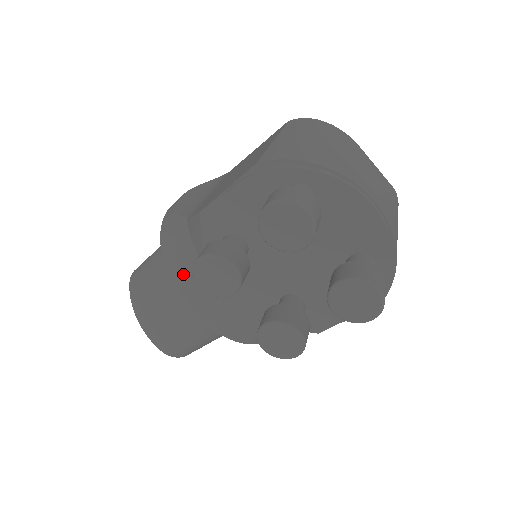
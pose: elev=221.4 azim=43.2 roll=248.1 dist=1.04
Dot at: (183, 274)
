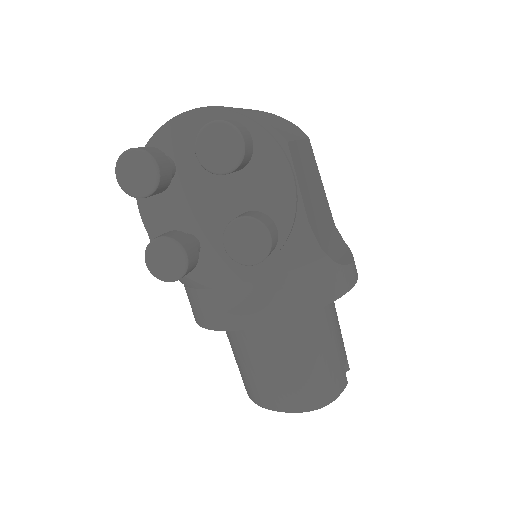
Dot at: (210, 314)
